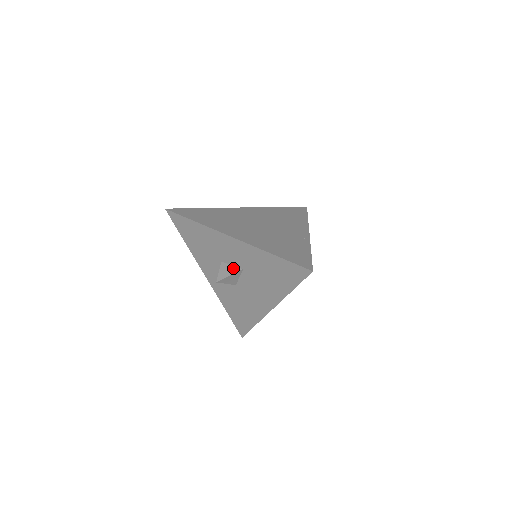
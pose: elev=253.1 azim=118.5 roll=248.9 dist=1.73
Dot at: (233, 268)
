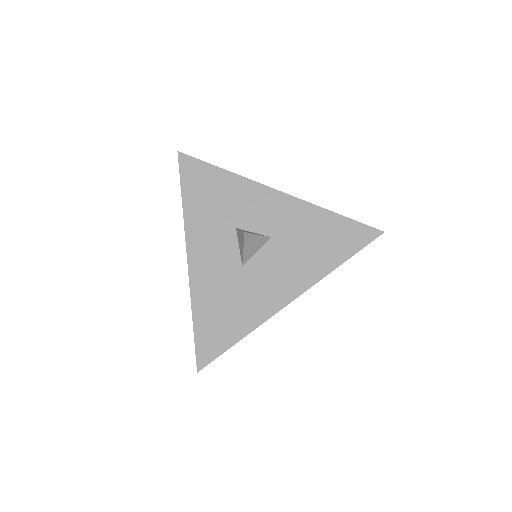
Dot at: (257, 233)
